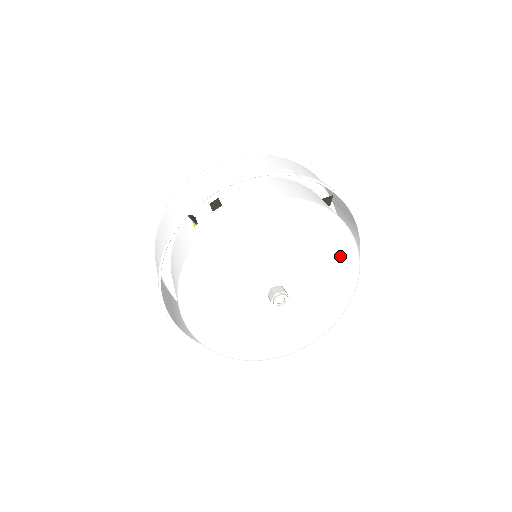
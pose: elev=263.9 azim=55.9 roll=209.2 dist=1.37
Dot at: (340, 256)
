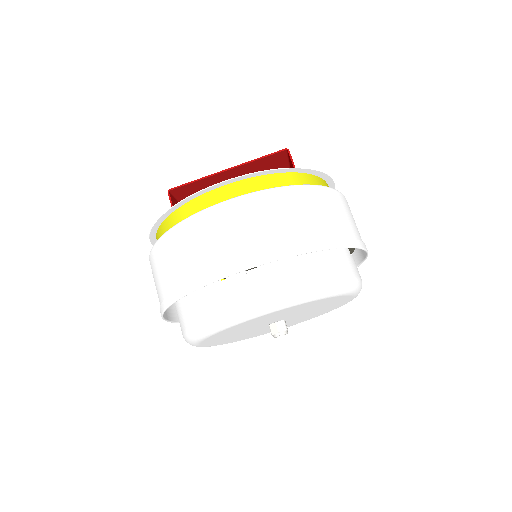
Dot at: (344, 301)
